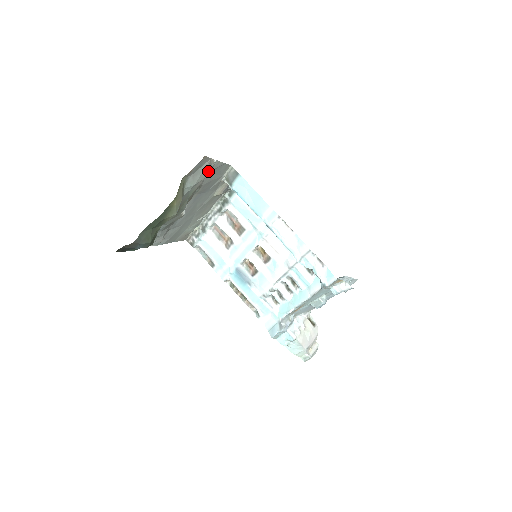
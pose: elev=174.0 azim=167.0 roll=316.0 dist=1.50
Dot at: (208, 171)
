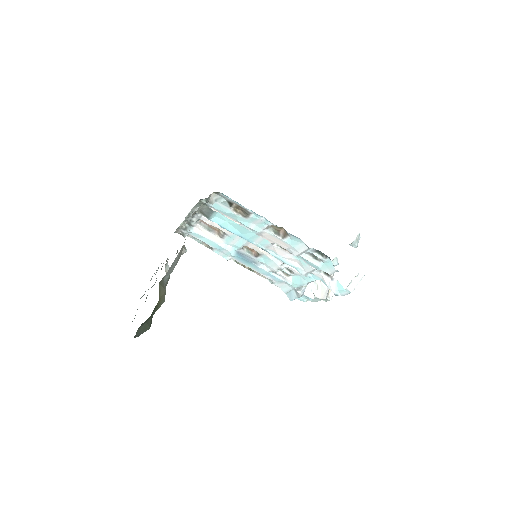
Dot at: (182, 251)
